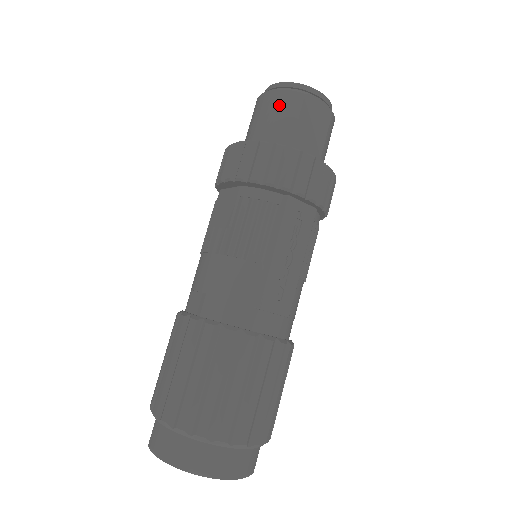
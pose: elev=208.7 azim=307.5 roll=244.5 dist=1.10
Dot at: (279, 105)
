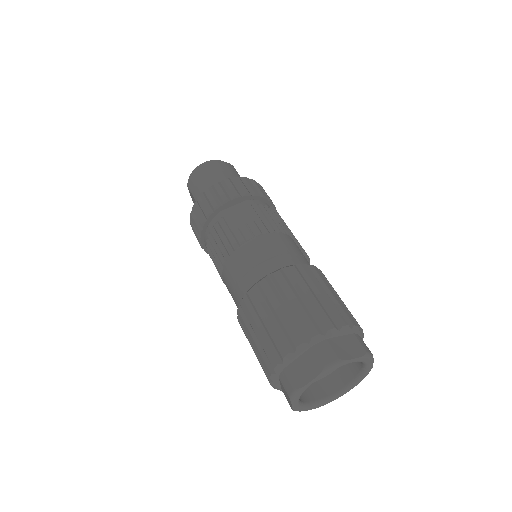
Dot at: (227, 168)
